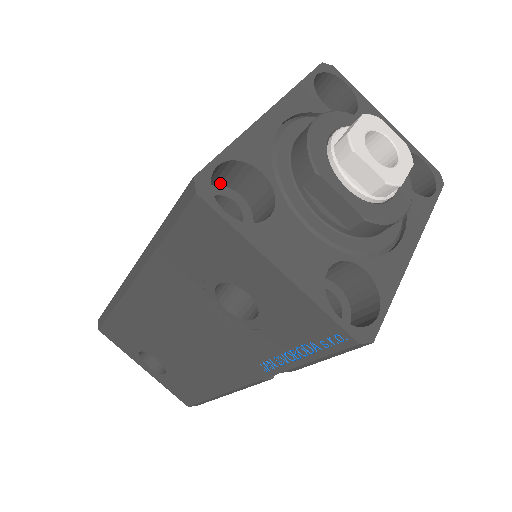
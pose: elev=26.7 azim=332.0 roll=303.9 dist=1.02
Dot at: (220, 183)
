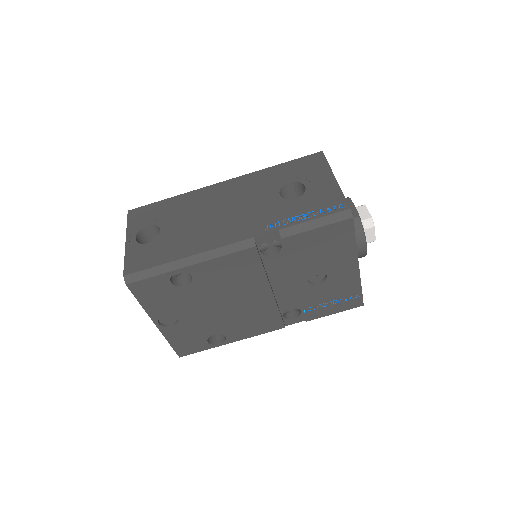
Dot at: occluded
